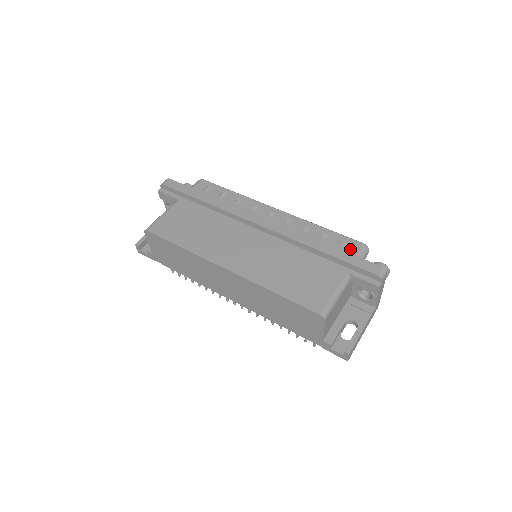
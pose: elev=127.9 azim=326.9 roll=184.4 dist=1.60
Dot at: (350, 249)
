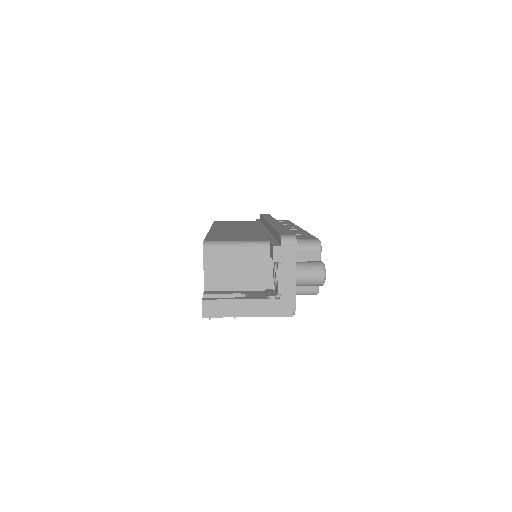
Dot at: (301, 238)
